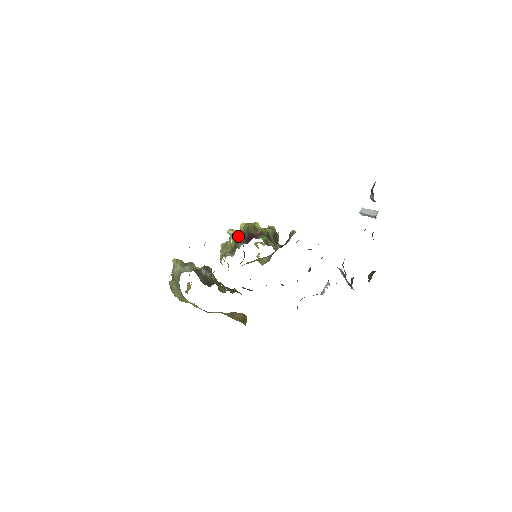
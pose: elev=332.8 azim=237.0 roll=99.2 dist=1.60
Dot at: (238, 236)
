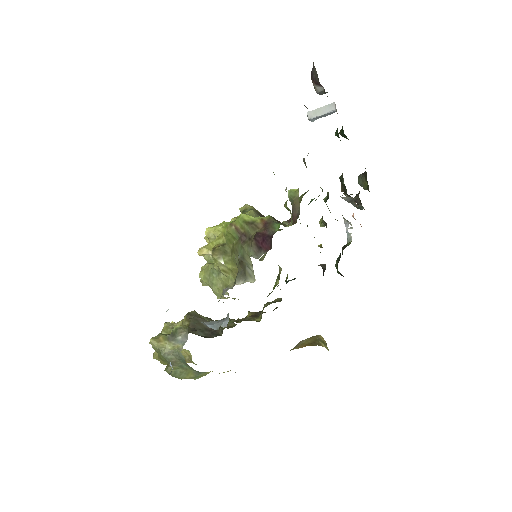
Dot at: (226, 250)
